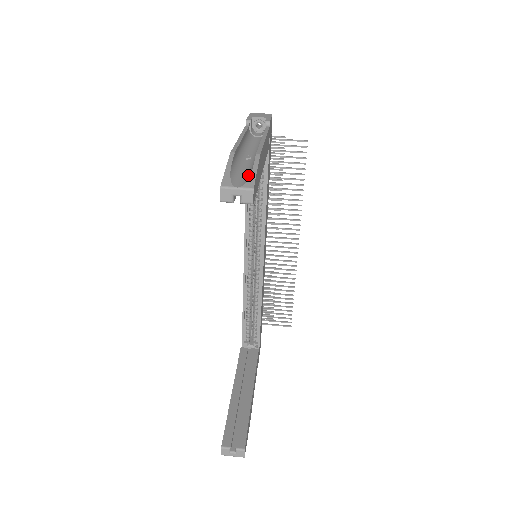
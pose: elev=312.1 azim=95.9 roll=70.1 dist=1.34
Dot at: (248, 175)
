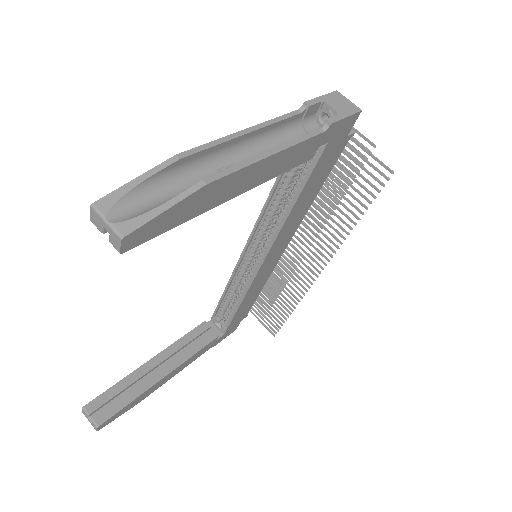
Dot at: (154, 207)
